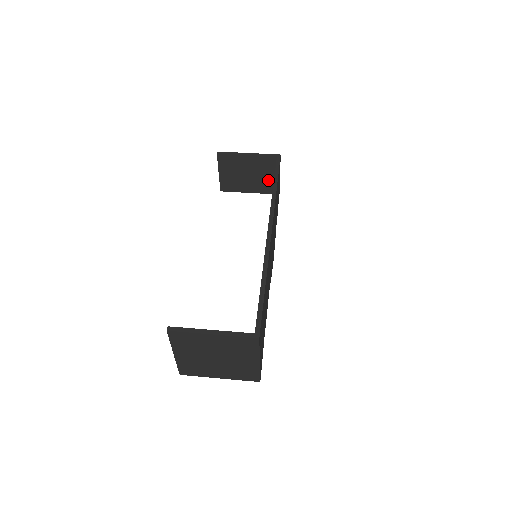
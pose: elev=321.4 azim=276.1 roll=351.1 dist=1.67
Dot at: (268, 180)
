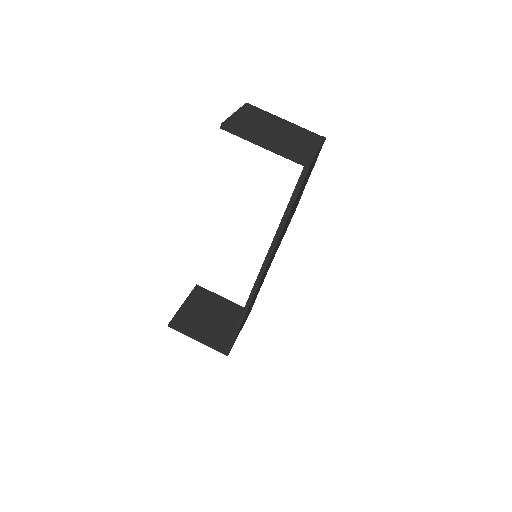
Dot at: occluded
